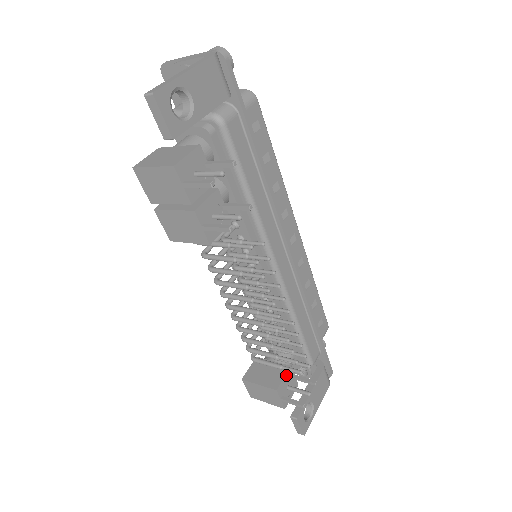
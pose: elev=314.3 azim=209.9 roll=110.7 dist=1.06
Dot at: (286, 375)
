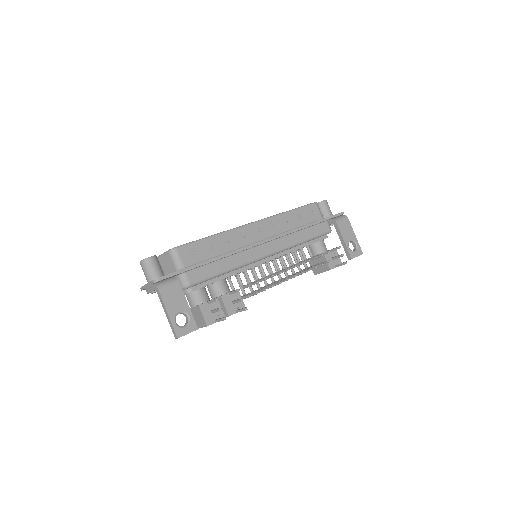
Dot at: (326, 259)
